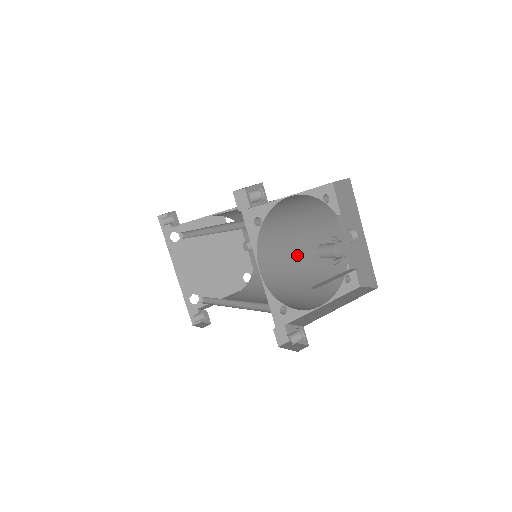
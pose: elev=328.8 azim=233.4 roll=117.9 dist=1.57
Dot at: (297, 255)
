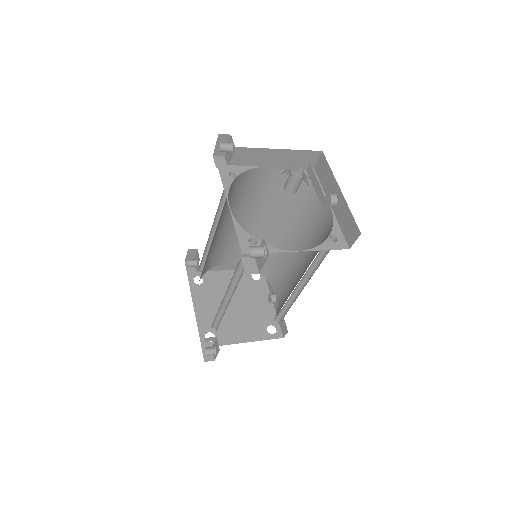
Dot at: (303, 265)
